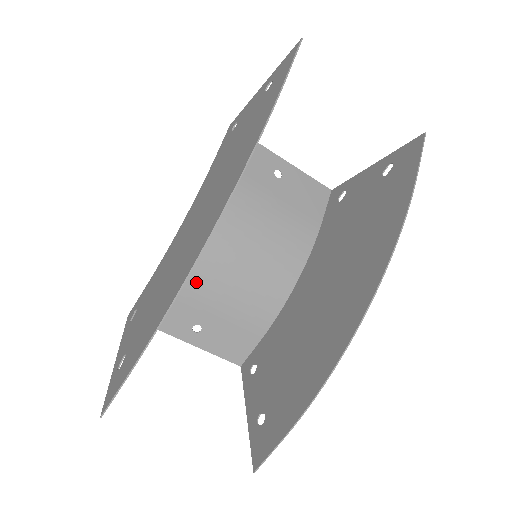
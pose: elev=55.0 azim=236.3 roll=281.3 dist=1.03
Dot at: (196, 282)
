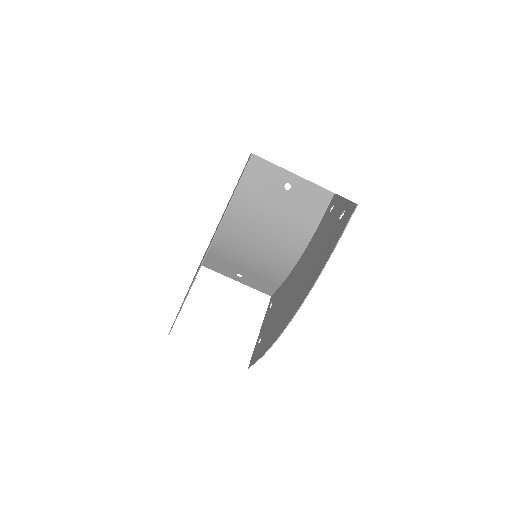
Dot at: (232, 255)
